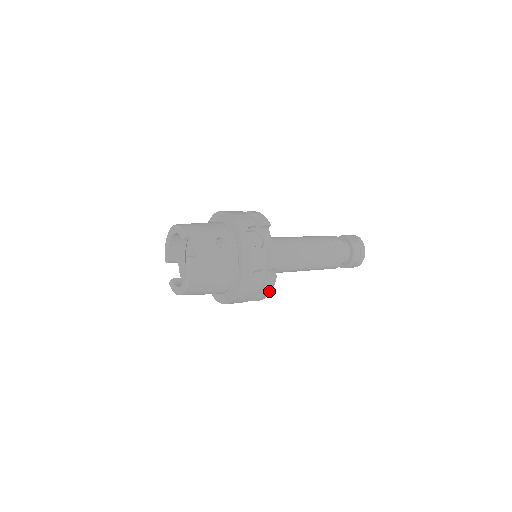
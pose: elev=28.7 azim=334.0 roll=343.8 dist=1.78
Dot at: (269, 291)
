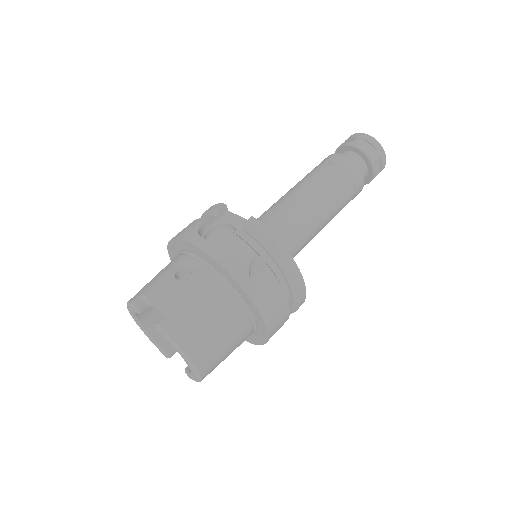
Dot at: (297, 273)
